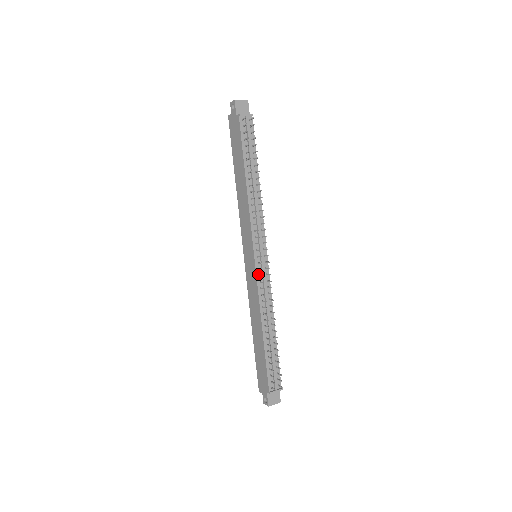
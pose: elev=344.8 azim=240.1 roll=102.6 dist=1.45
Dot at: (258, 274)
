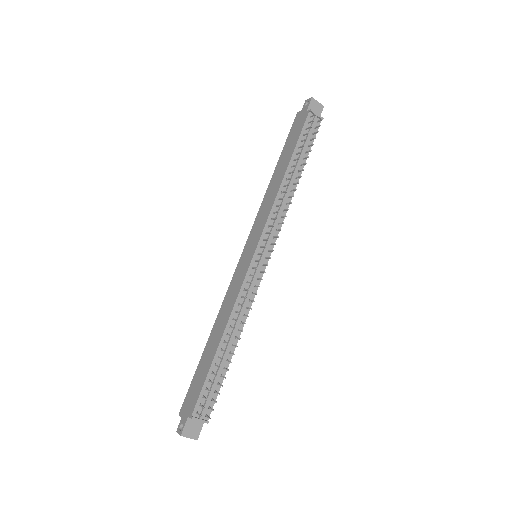
Dot at: (249, 272)
